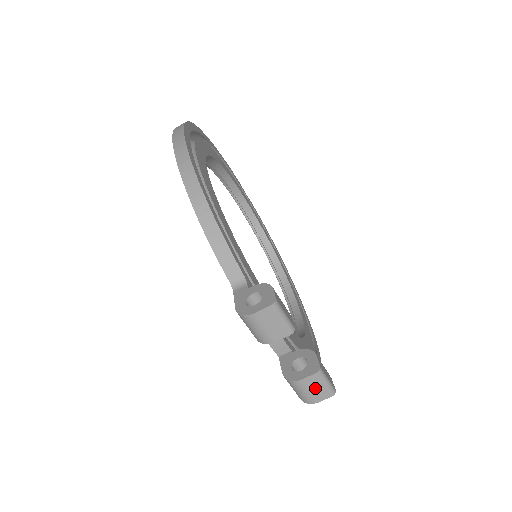
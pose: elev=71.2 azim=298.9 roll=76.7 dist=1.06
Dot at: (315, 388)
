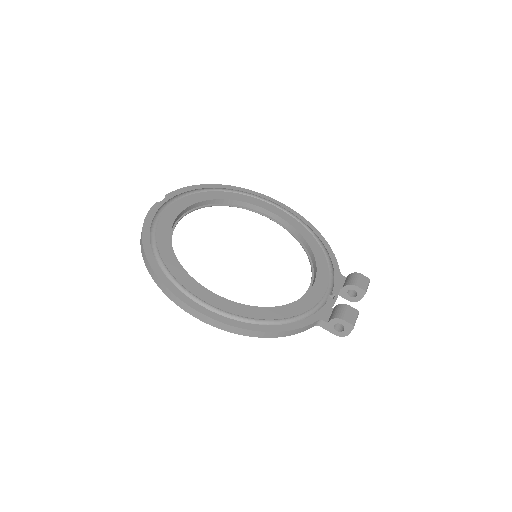
Dot at: occluded
